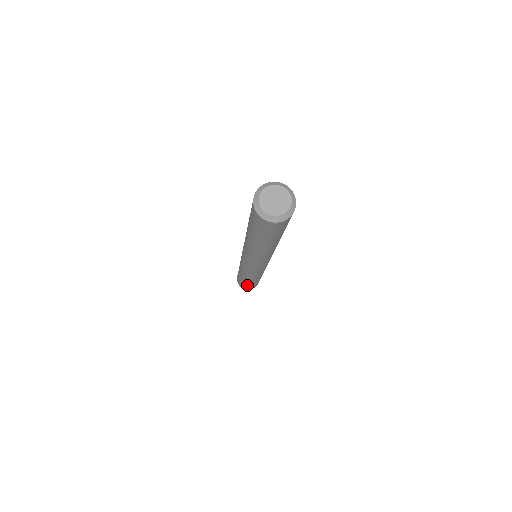
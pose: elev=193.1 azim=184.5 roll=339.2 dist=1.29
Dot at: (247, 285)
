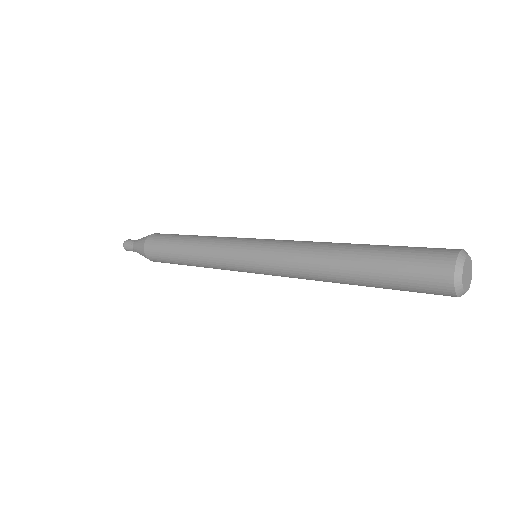
Dot at: occluded
